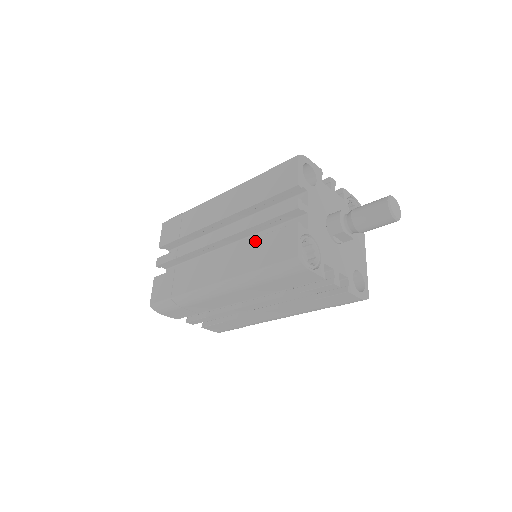
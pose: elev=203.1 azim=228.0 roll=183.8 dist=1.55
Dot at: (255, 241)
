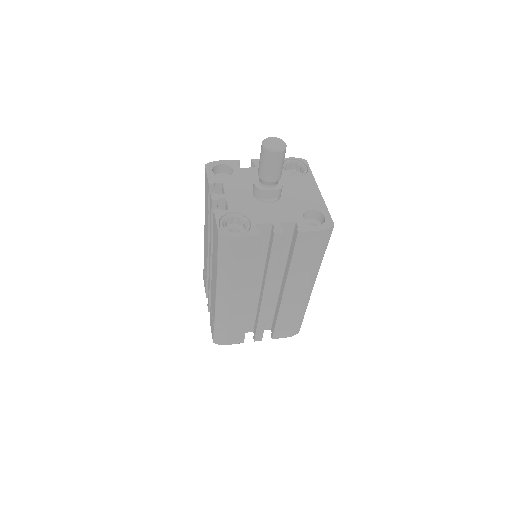
Dot at: (213, 245)
